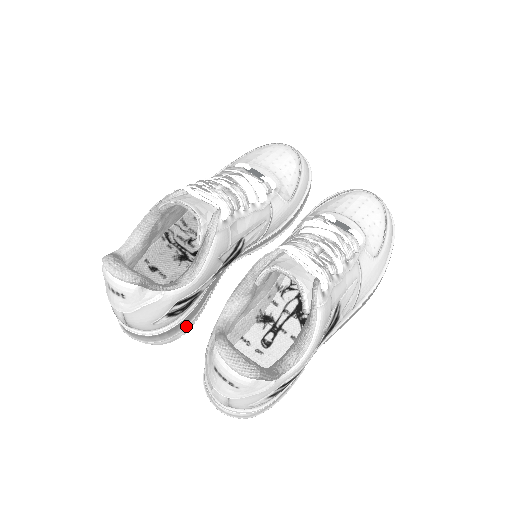
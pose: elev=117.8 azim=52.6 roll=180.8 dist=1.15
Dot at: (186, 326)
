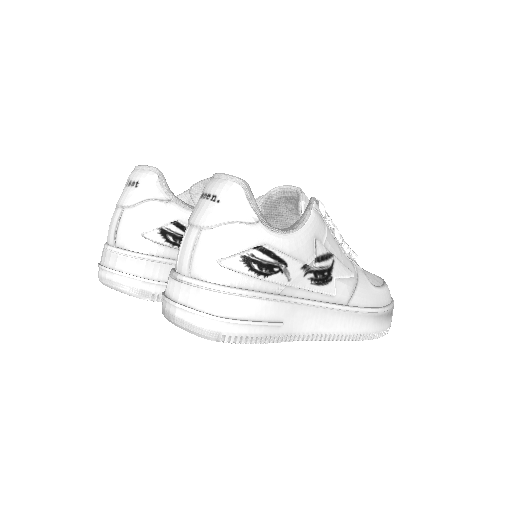
Dot at: (164, 282)
